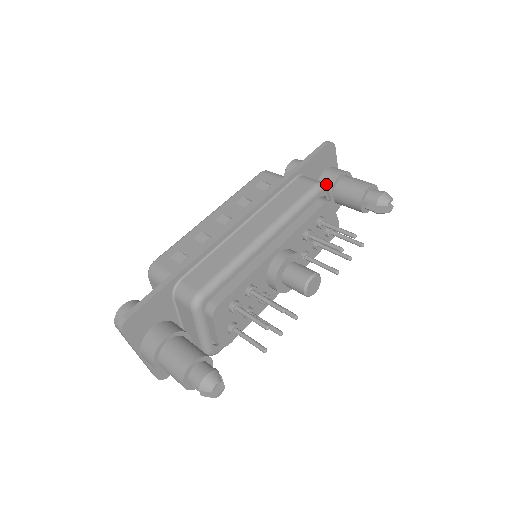
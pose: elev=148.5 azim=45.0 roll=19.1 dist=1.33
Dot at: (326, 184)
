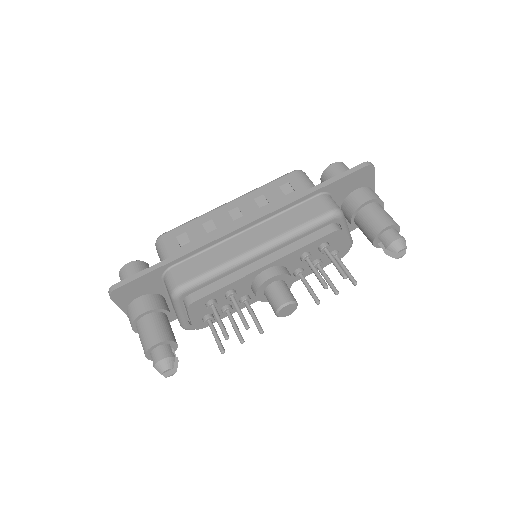
Dot at: (351, 205)
